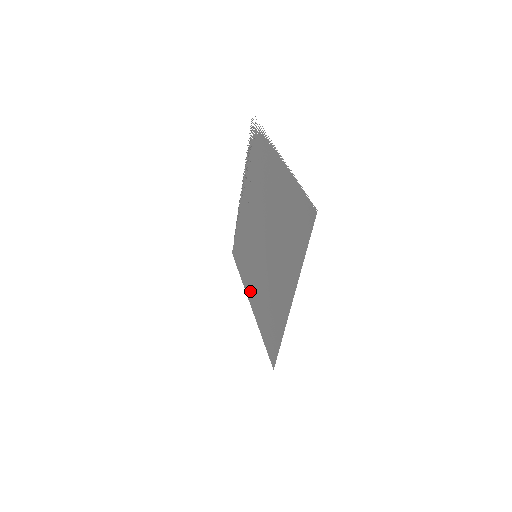
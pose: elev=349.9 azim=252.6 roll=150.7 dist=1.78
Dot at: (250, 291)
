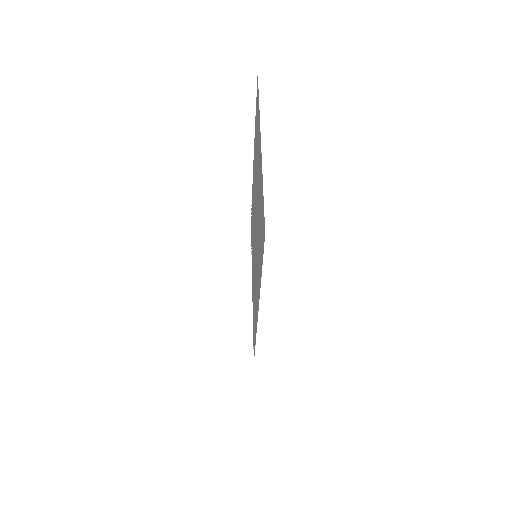
Dot at: (257, 301)
